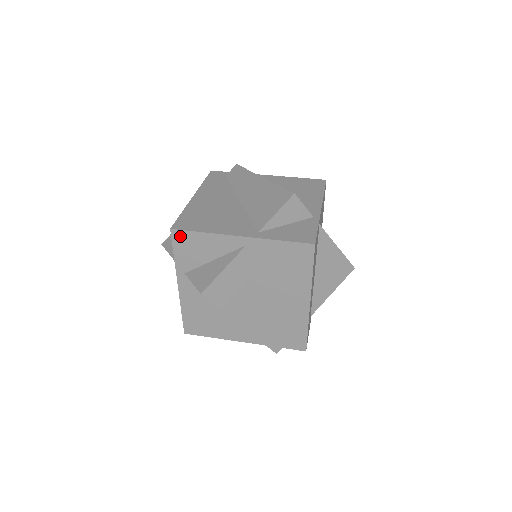
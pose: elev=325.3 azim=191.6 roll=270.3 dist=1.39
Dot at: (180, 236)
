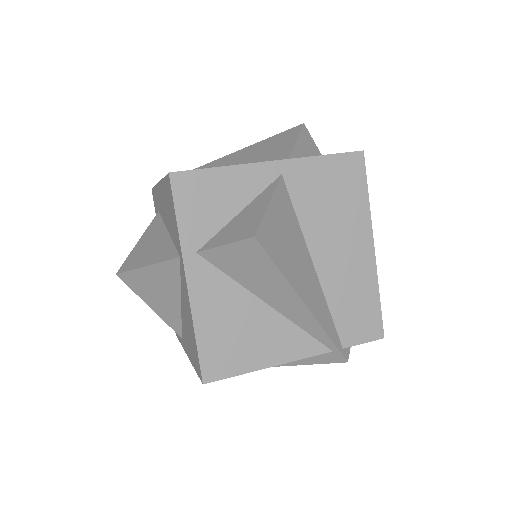
Dot at: (185, 182)
